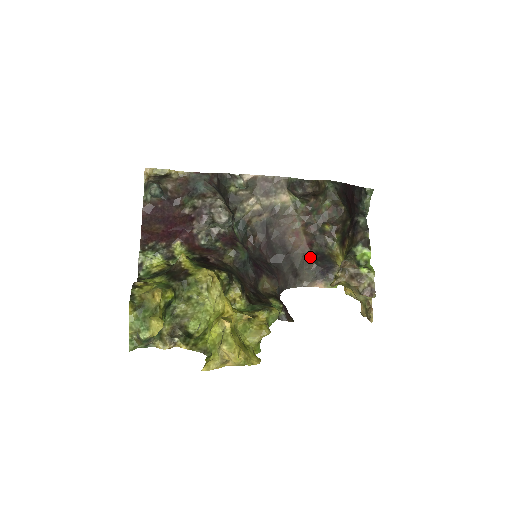
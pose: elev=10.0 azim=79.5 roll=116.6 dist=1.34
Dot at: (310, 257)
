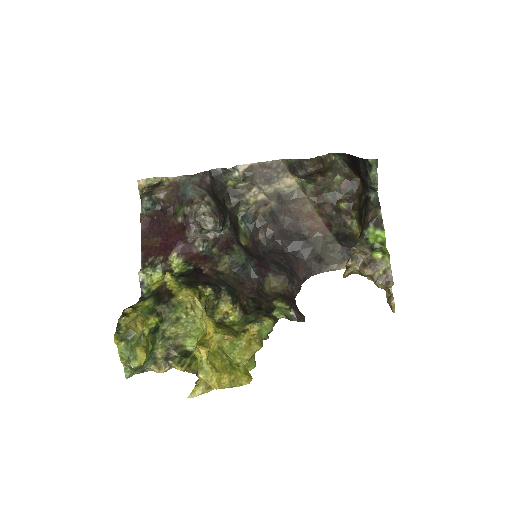
Dot at: (332, 239)
